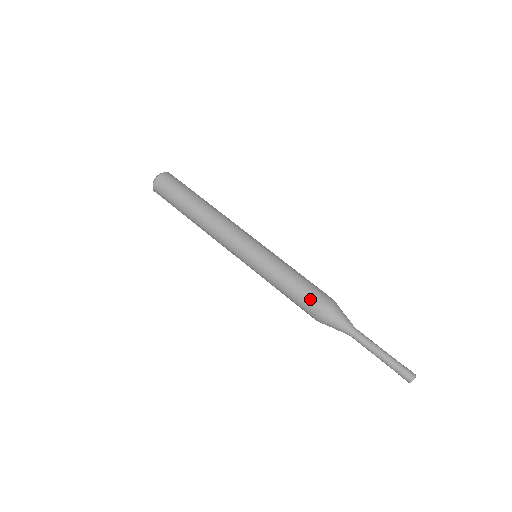
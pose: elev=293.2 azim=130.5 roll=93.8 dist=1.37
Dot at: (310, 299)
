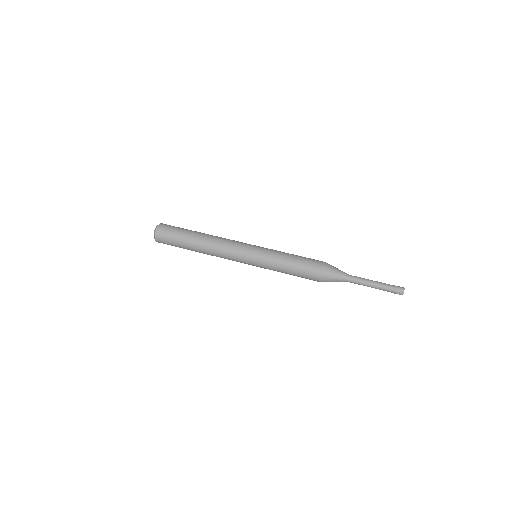
Dot at: (308, 276)
